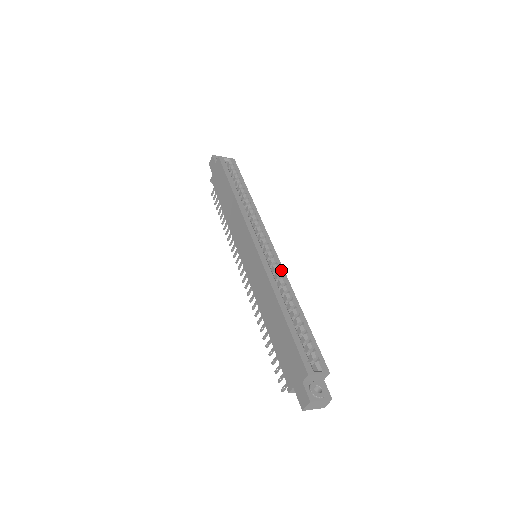
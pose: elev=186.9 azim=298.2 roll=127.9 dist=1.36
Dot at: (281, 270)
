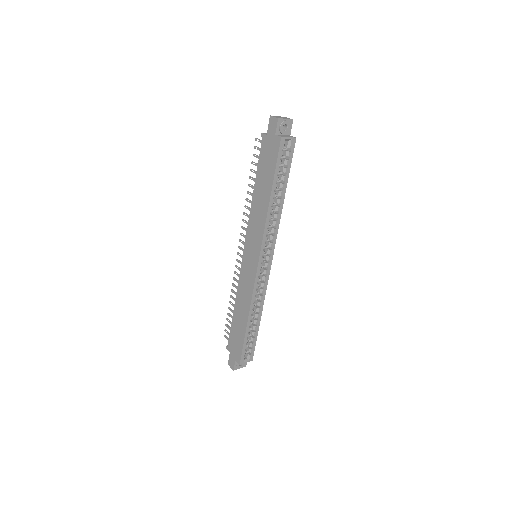
Dot at: (265, 288)
